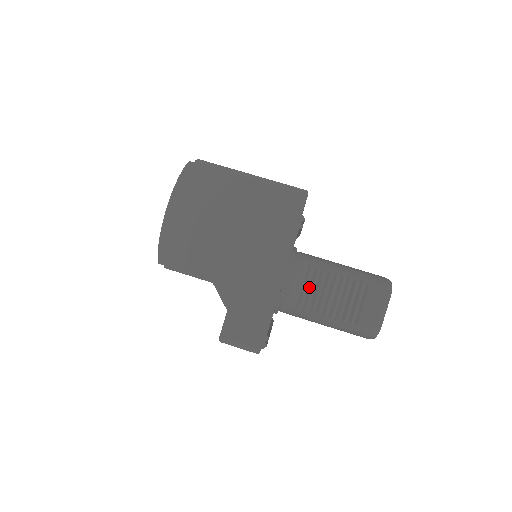
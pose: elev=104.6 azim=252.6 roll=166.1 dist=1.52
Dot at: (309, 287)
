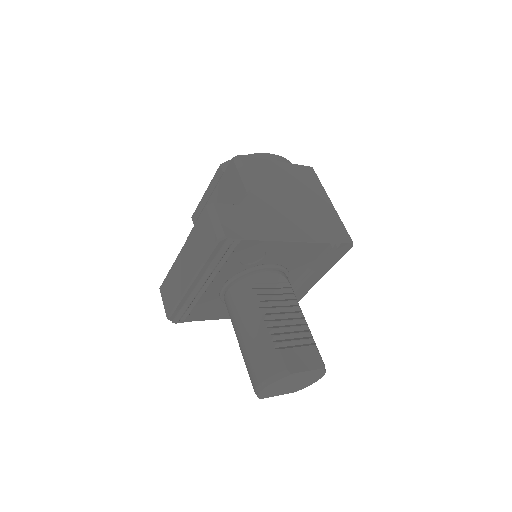
Dot at: (276, 293)
